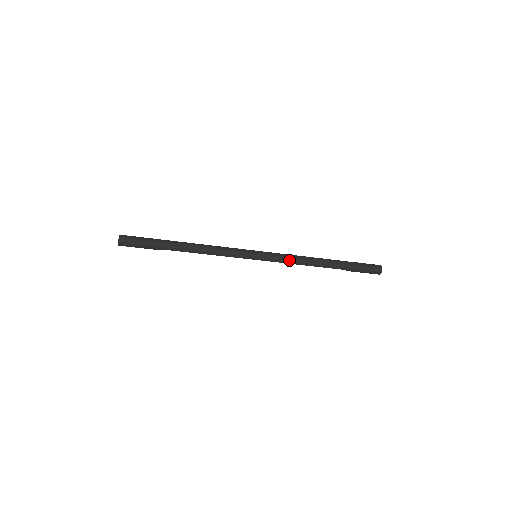
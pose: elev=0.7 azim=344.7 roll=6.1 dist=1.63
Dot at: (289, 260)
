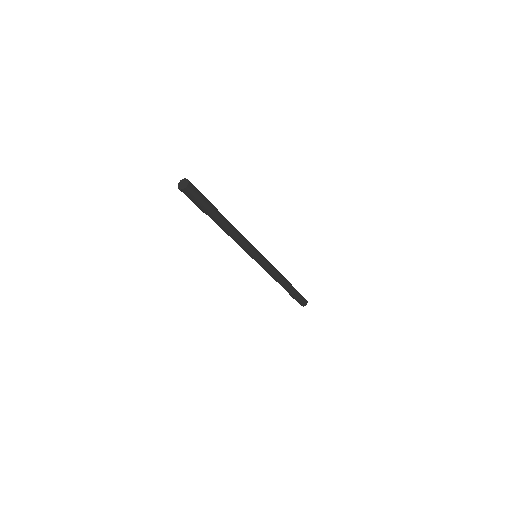
Dot at: (271, 273)
